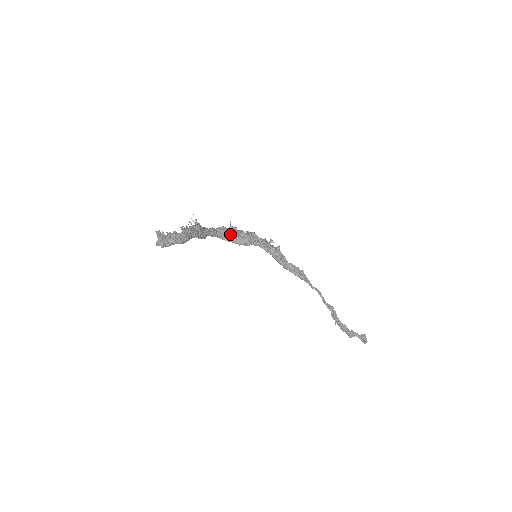
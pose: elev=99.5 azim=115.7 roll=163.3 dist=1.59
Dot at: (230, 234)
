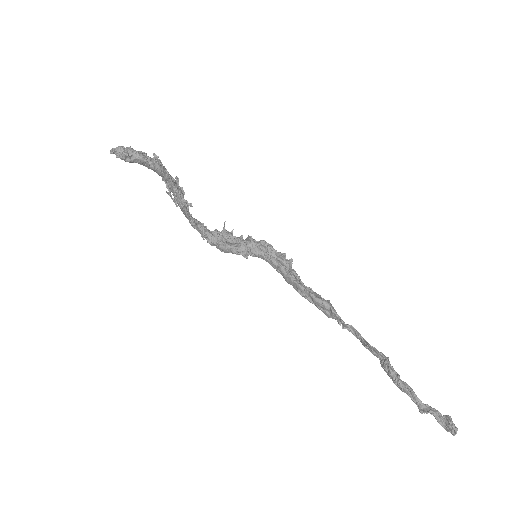
Dot at: (222, 236)
